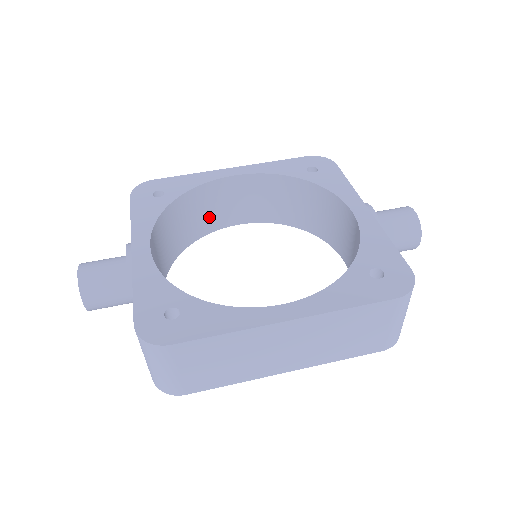
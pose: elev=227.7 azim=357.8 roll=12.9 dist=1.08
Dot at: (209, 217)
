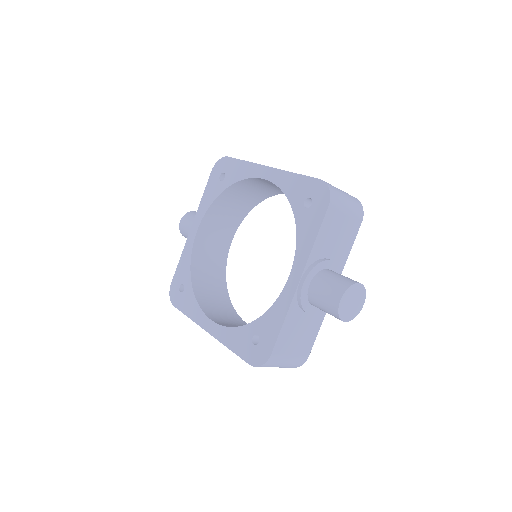
Dot at: (269, 189)
